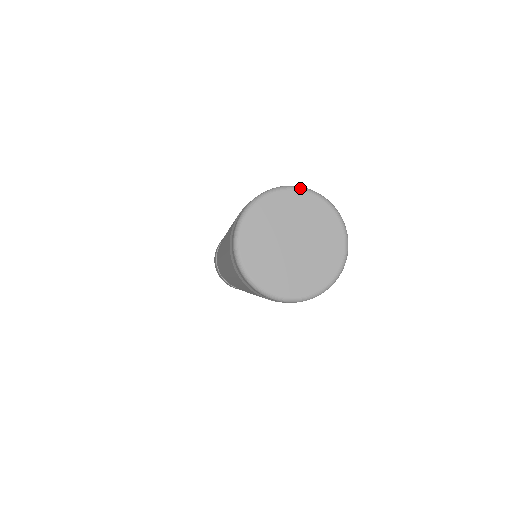
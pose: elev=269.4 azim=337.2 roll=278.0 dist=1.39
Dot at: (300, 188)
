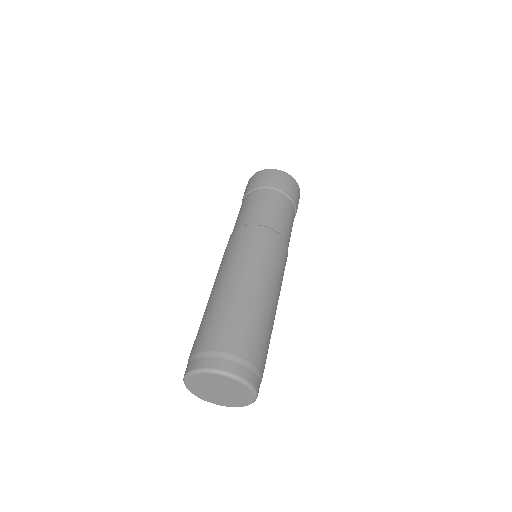
Dot at: (203, 372)
